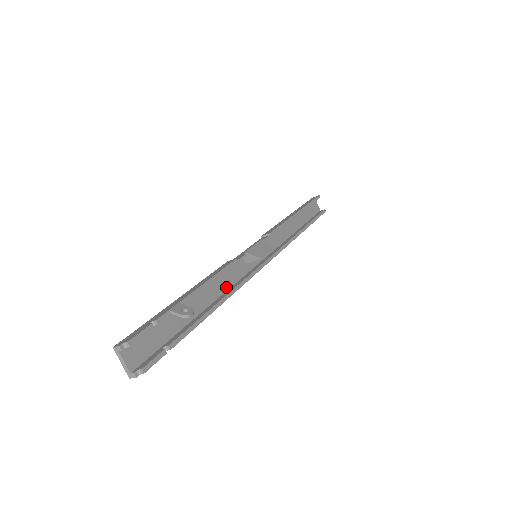
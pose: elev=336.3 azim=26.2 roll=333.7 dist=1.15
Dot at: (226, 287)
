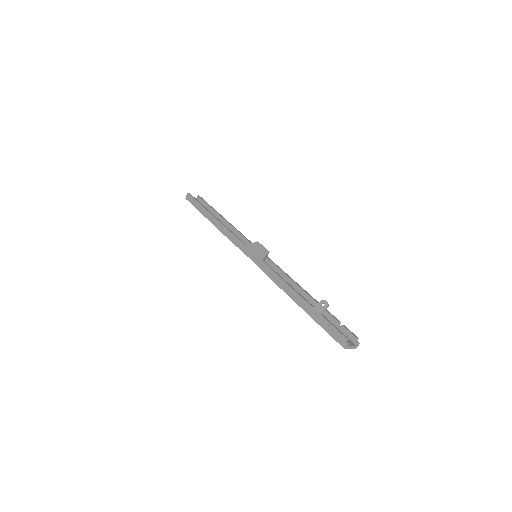
Dot at: occluded
